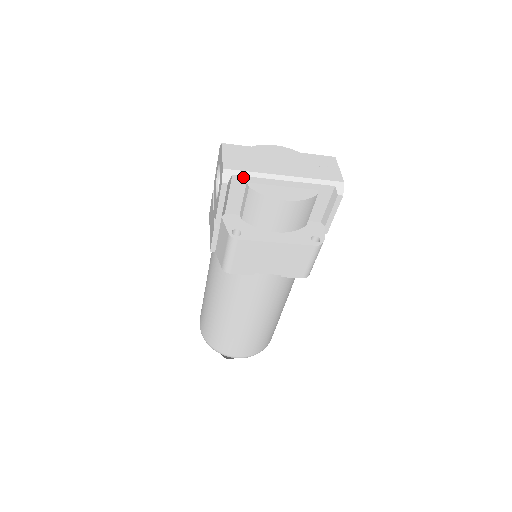
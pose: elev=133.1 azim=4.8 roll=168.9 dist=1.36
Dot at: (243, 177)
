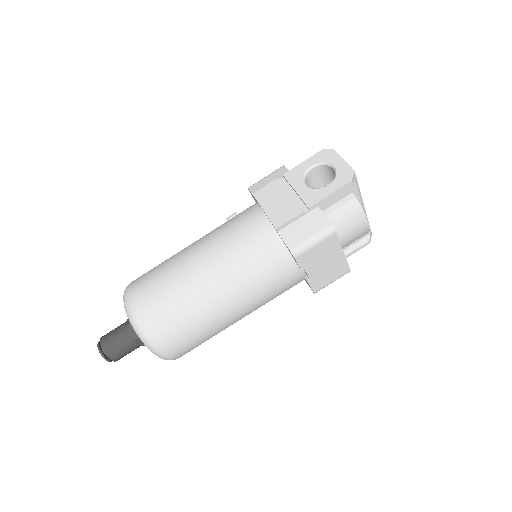
Dot at: (356, 187)
